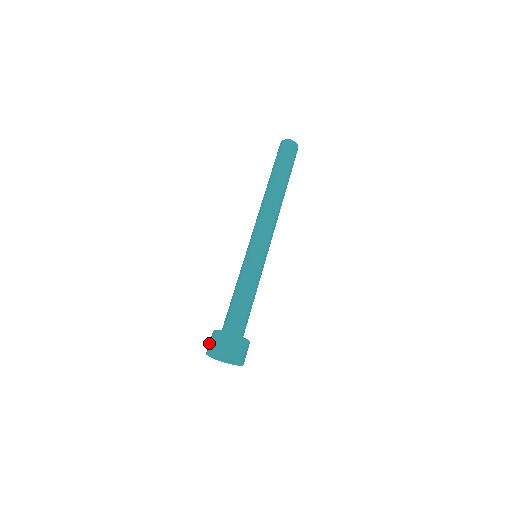
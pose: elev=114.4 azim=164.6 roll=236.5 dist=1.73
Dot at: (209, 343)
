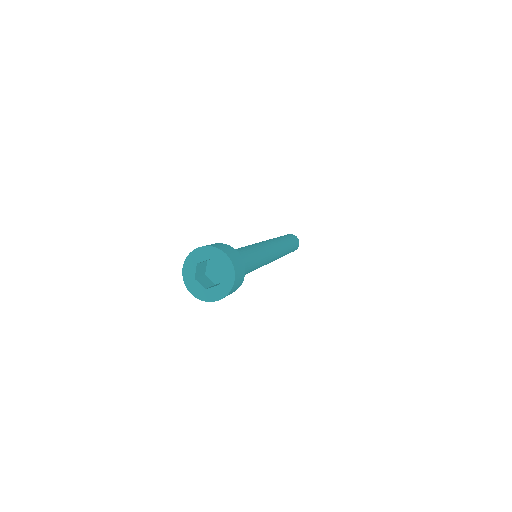
Dot at: occluded
